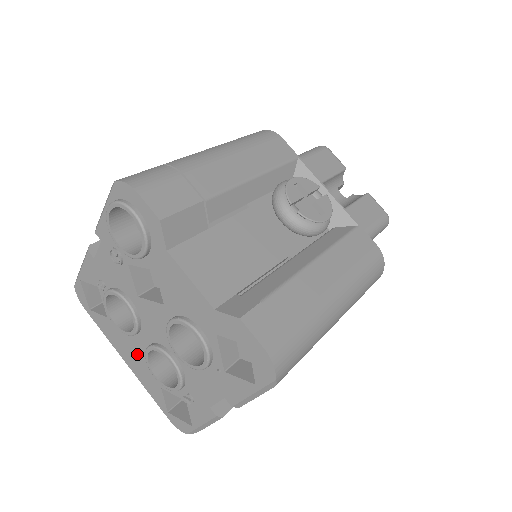
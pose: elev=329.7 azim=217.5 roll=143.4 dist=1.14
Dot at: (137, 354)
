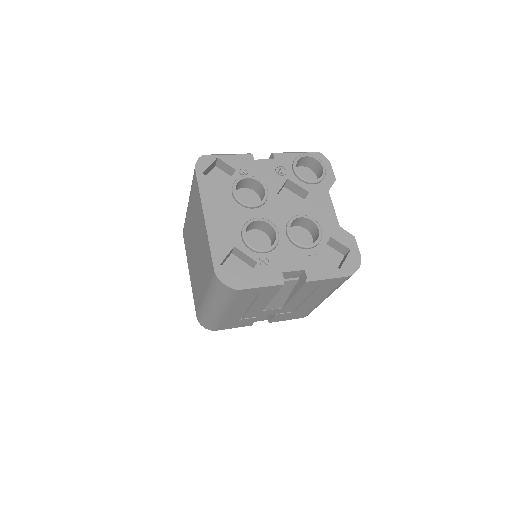
Dot at: (231, 218)
